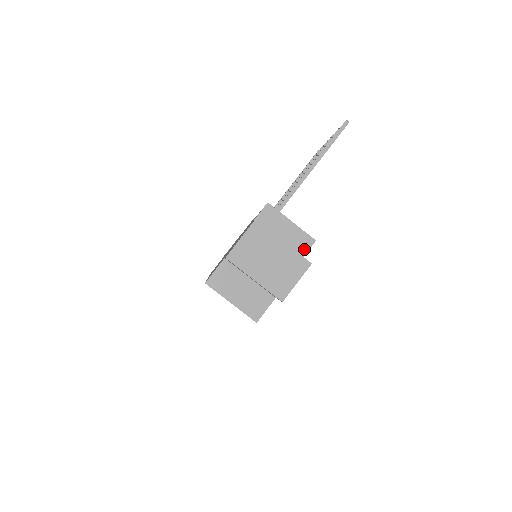
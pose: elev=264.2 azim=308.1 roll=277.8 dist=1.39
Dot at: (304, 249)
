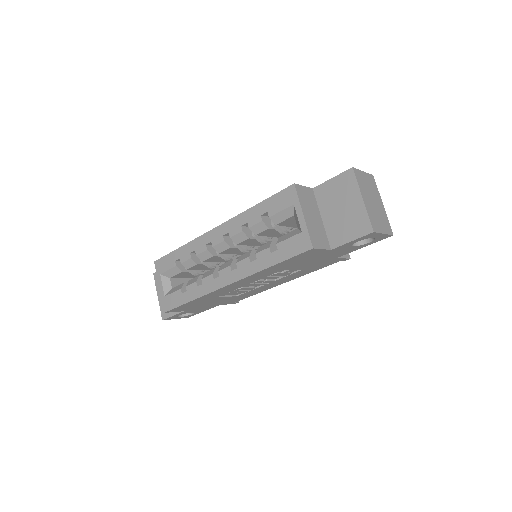
Dot at: occluded
